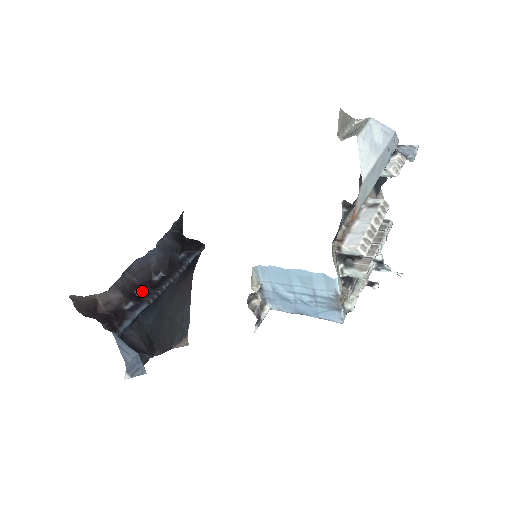
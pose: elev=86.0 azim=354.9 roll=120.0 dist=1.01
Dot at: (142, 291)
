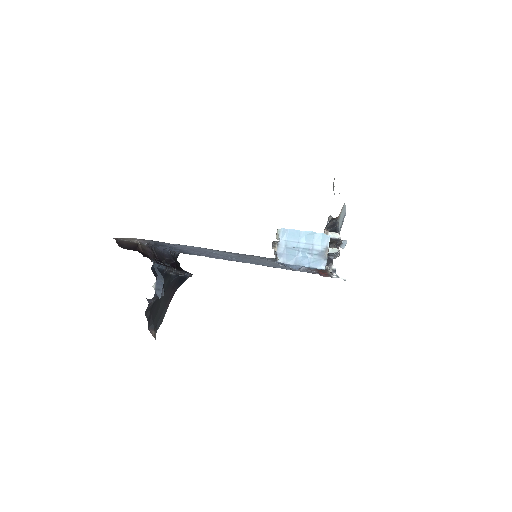
Dot at: occluded
